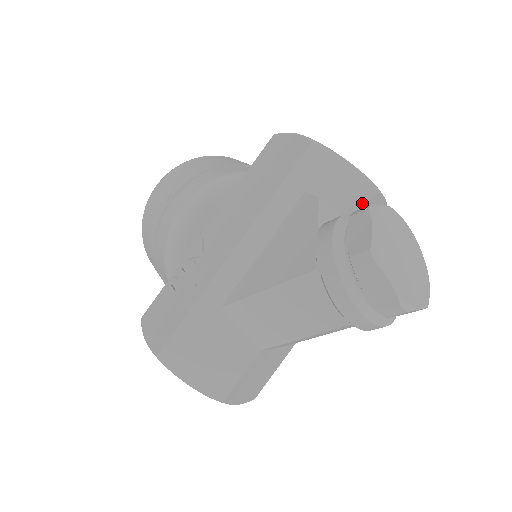
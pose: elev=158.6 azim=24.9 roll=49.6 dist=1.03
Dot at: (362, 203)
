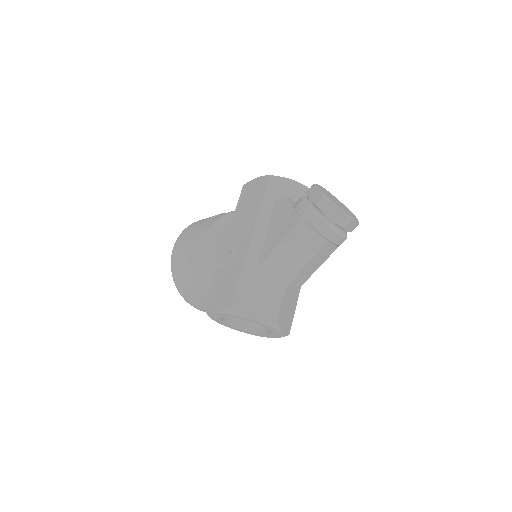
Dot at: occluded
